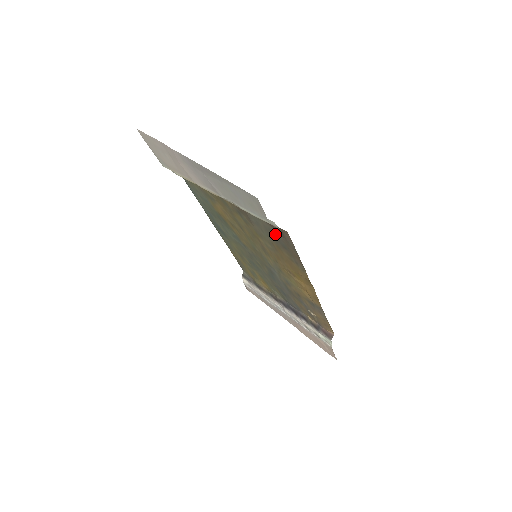
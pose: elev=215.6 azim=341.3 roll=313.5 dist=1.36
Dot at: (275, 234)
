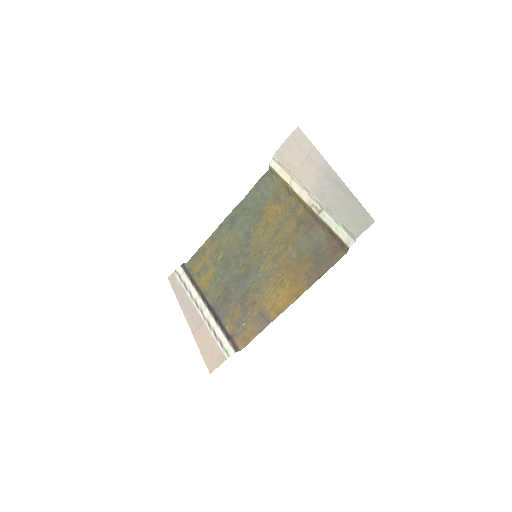
Dot at: (323, 251)
